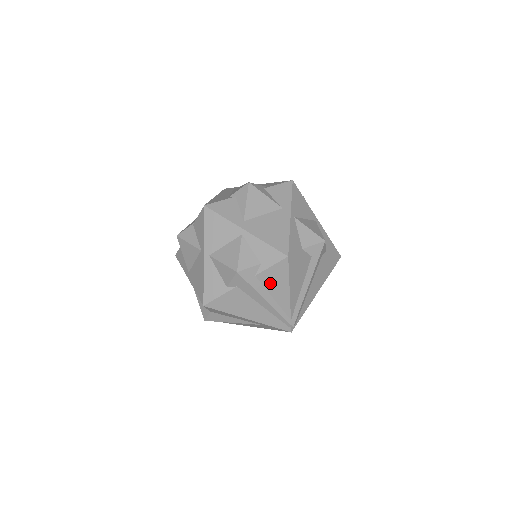
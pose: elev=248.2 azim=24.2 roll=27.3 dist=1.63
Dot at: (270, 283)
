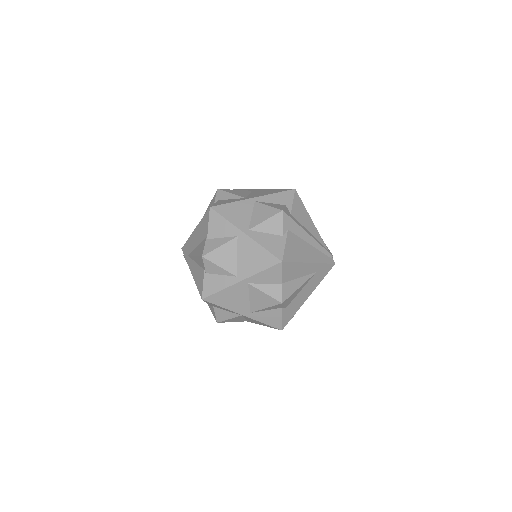
Dot at: (301, 218)
